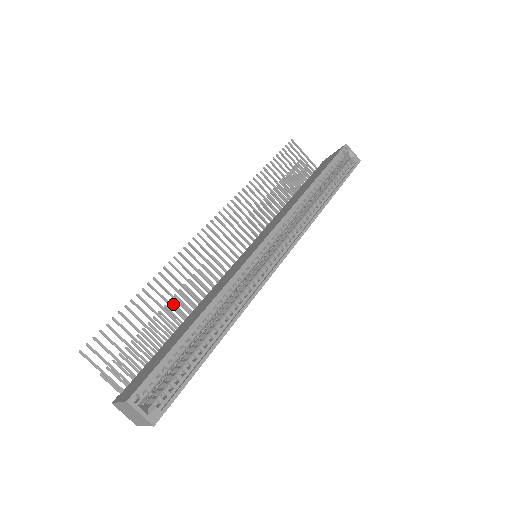
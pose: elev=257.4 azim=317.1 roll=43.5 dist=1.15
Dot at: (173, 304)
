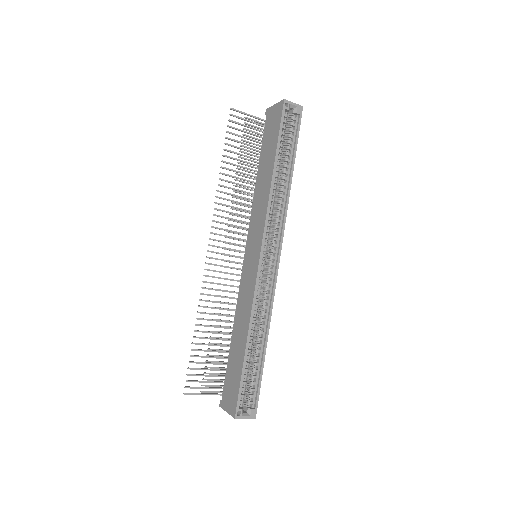
Dot at: occluded
